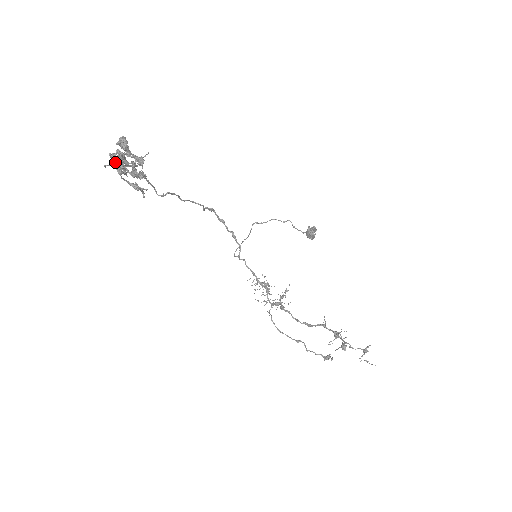
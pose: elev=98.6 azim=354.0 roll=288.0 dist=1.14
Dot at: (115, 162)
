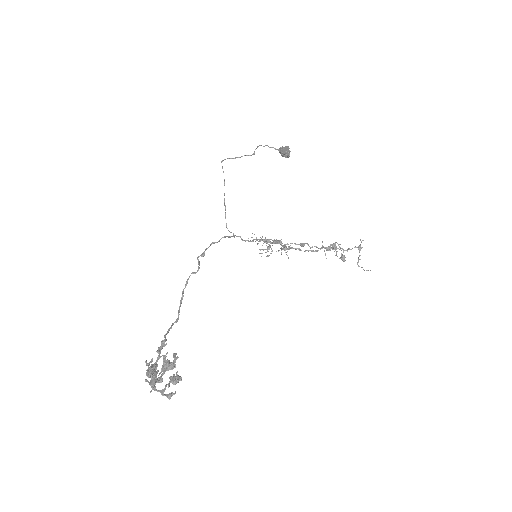
Dot at: (154, 382)
